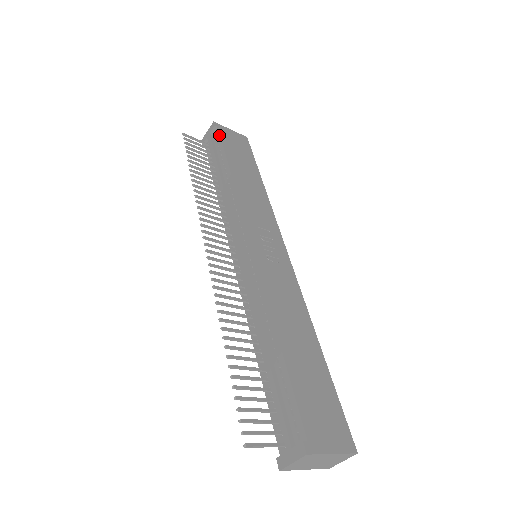
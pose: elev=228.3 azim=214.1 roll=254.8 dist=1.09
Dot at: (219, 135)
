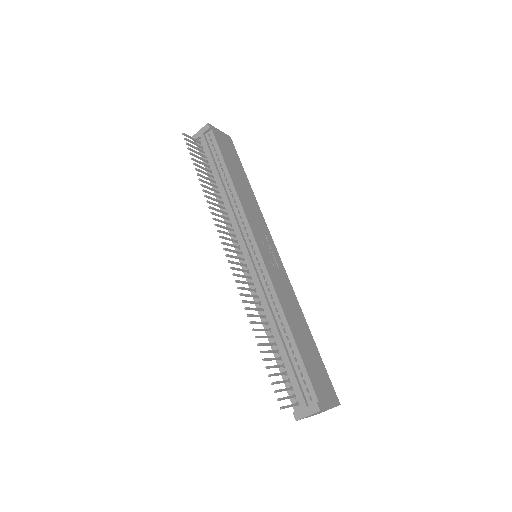
Dot at: (214, 138)
